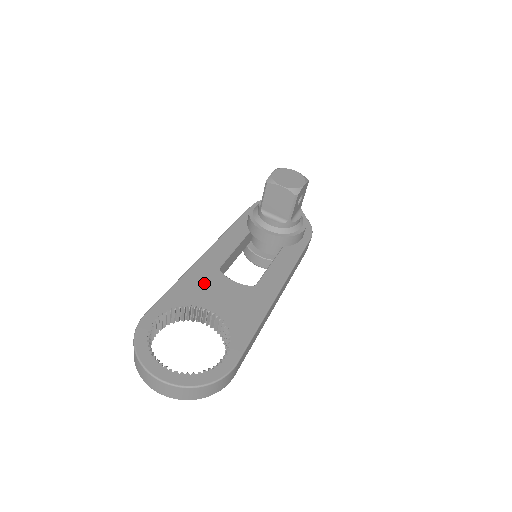
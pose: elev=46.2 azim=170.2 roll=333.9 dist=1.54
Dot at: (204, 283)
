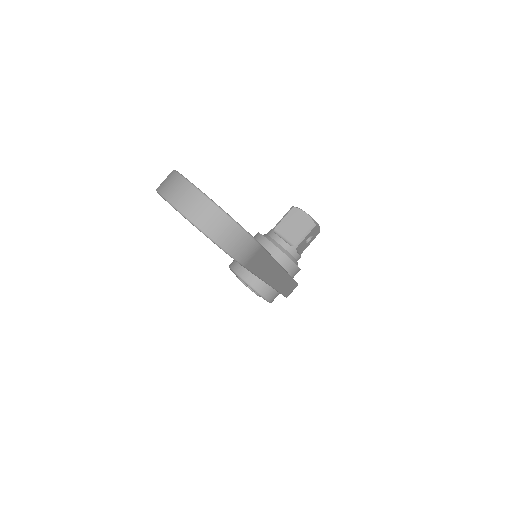
Dot at: occluded
